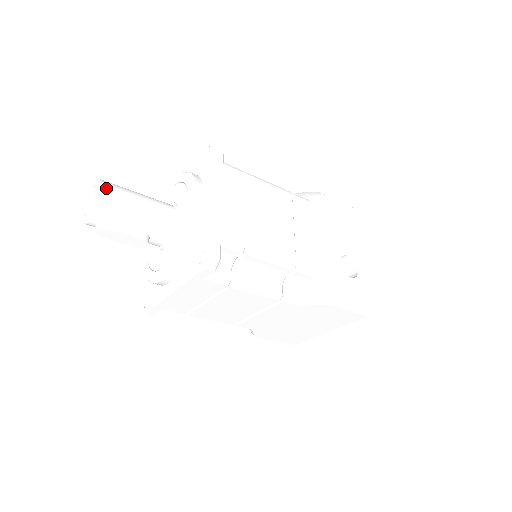
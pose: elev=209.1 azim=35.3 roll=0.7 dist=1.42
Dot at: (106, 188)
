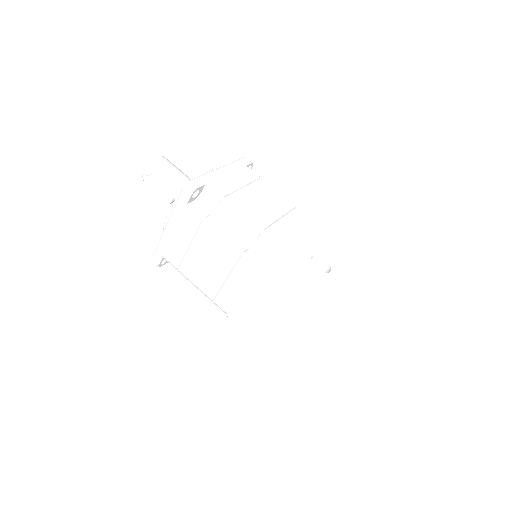
Dot at: (164, 158)
